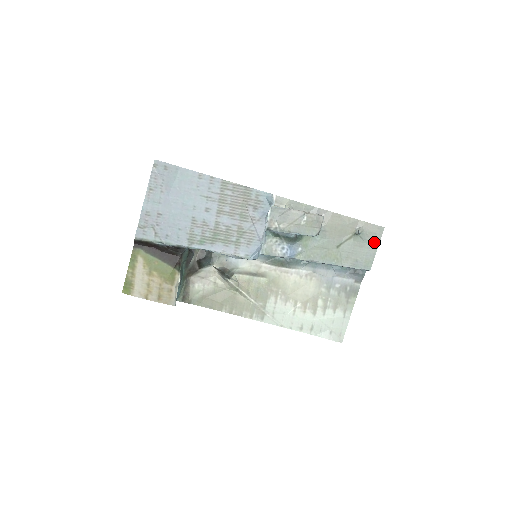
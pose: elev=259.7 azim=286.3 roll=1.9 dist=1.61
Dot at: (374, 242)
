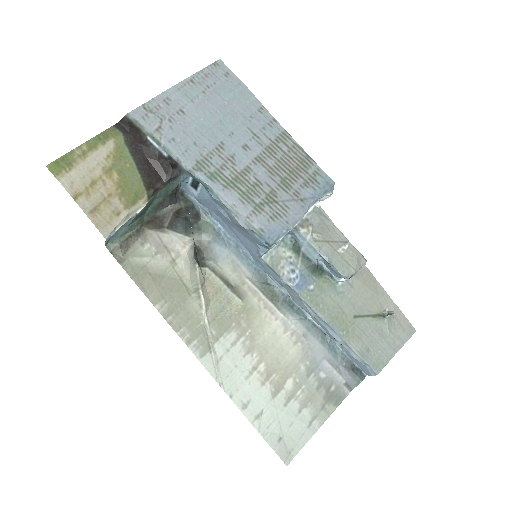
Dot at: (398, 340)
